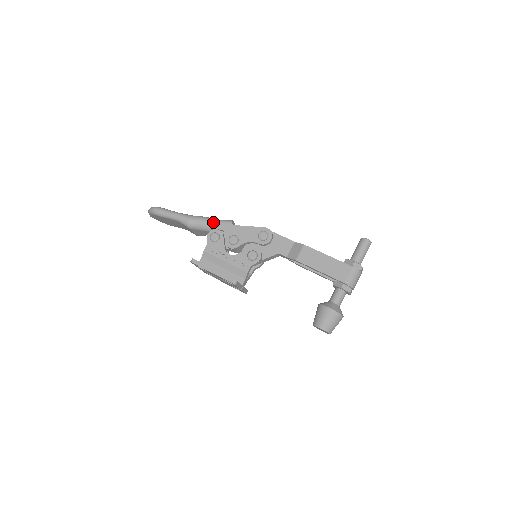
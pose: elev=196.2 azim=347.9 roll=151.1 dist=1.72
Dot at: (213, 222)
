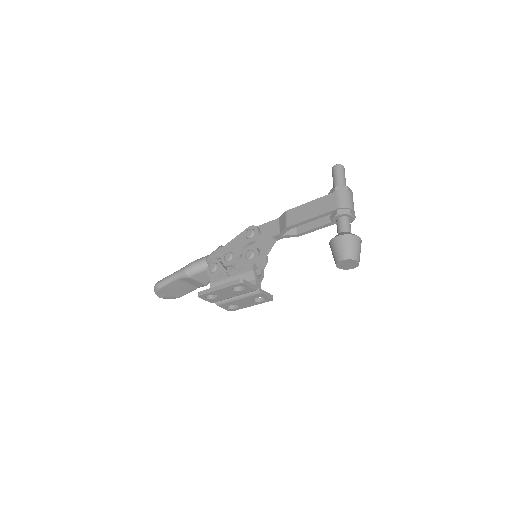
Dot at: (206, 258)
